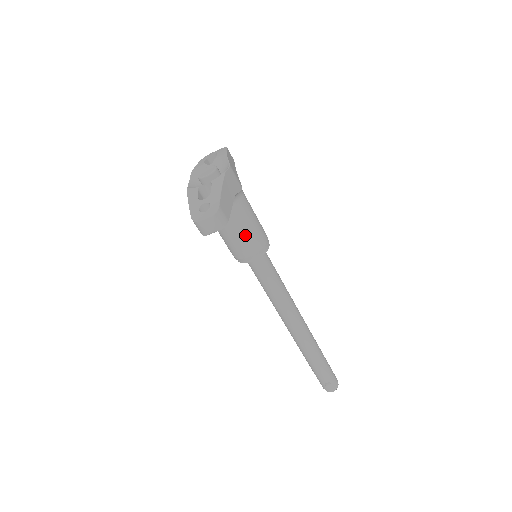
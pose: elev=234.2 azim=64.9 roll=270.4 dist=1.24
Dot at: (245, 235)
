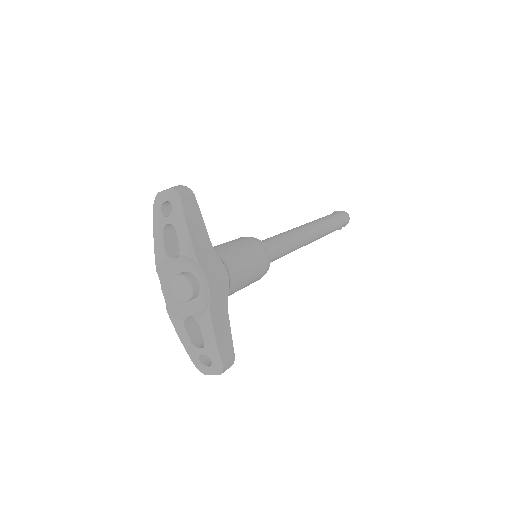
Dot at: (244, 287)
